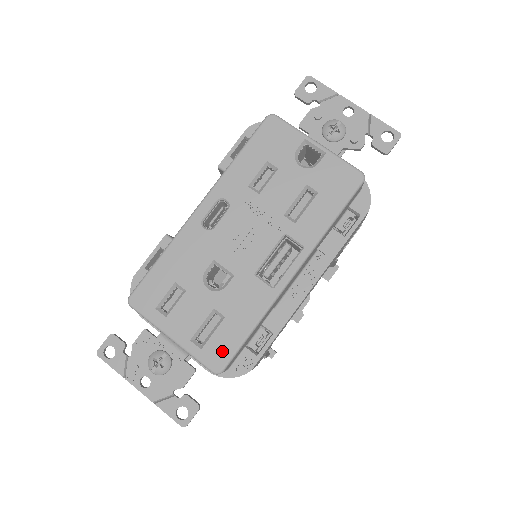
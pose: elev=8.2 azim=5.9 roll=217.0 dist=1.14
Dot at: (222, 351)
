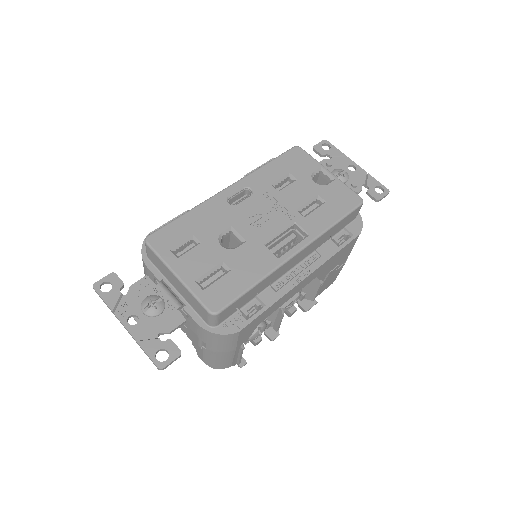
Dot at: (222, 296)
